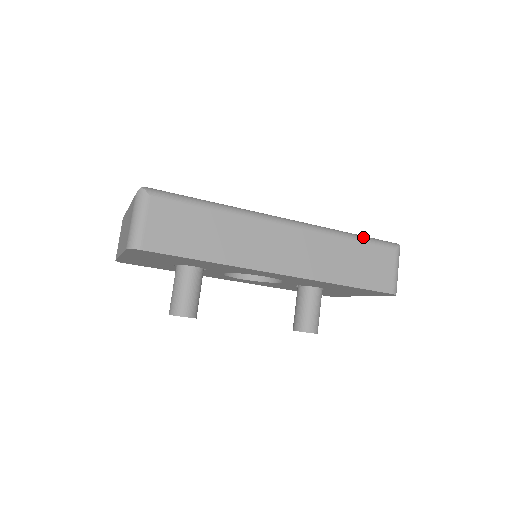
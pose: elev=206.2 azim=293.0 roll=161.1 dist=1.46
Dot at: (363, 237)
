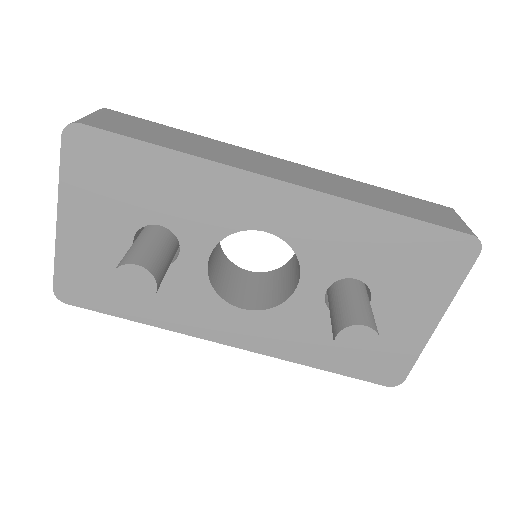
Dot at: occluded
